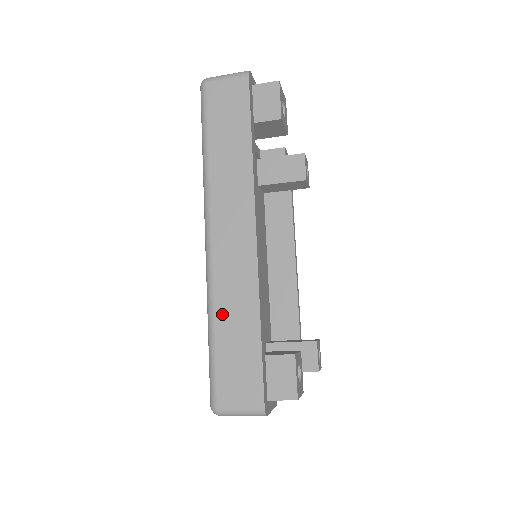
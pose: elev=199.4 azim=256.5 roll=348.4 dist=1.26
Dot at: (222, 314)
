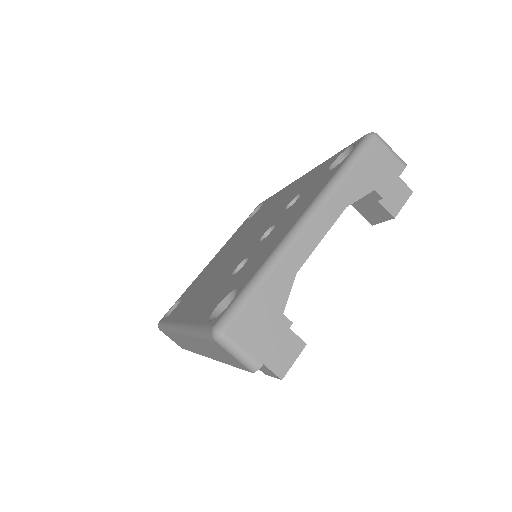
Dot at: occluded
